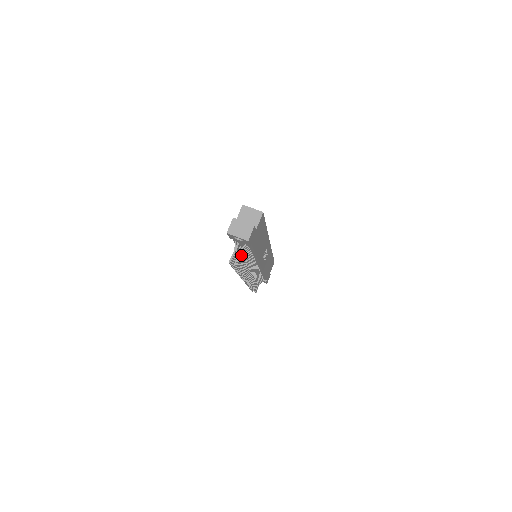
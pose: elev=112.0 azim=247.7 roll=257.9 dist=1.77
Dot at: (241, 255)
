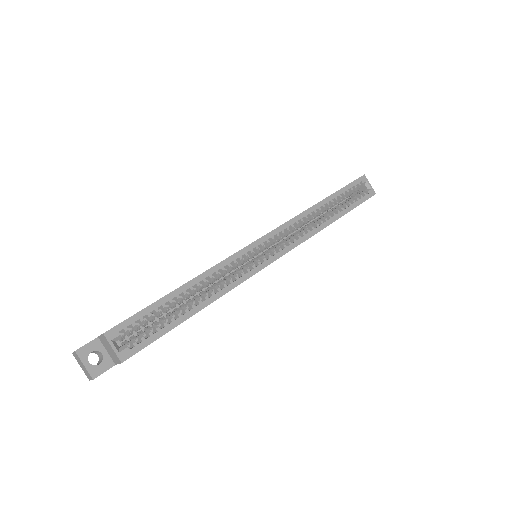
Dot at: occluded
